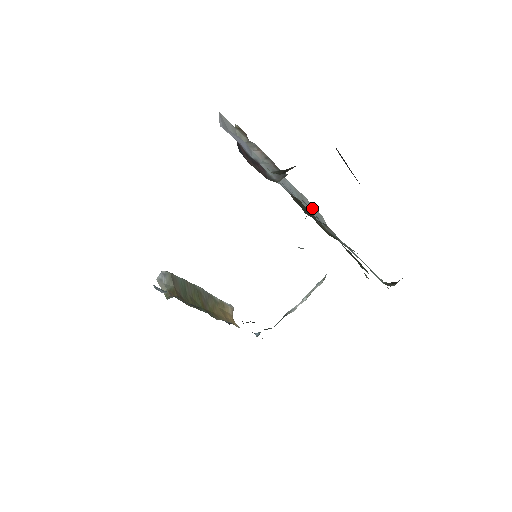
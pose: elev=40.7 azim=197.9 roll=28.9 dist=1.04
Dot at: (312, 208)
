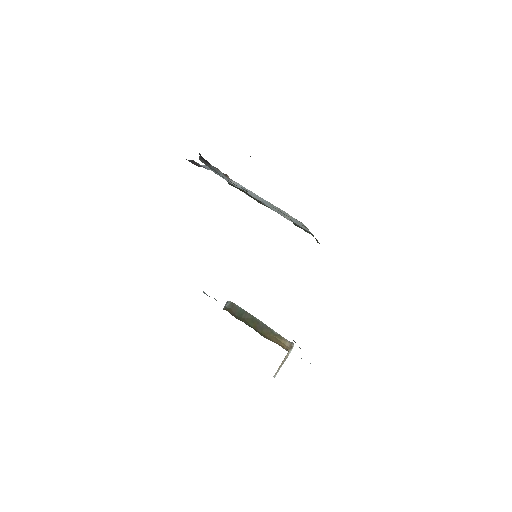
Dot at: (290, 217)
